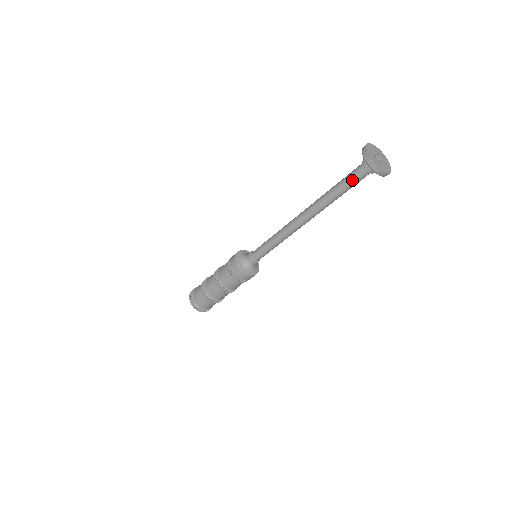
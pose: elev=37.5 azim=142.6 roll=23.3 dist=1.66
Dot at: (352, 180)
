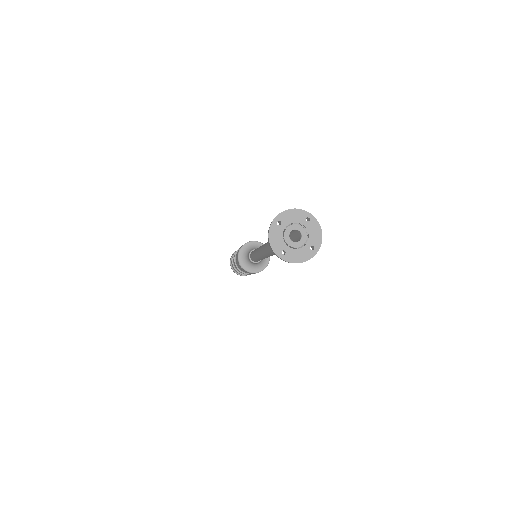
Dot at: occluded
